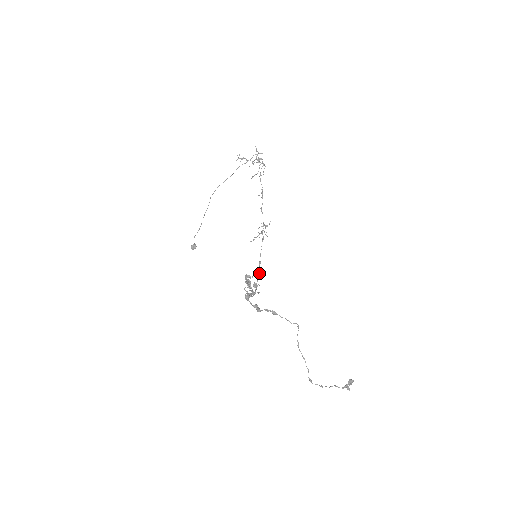
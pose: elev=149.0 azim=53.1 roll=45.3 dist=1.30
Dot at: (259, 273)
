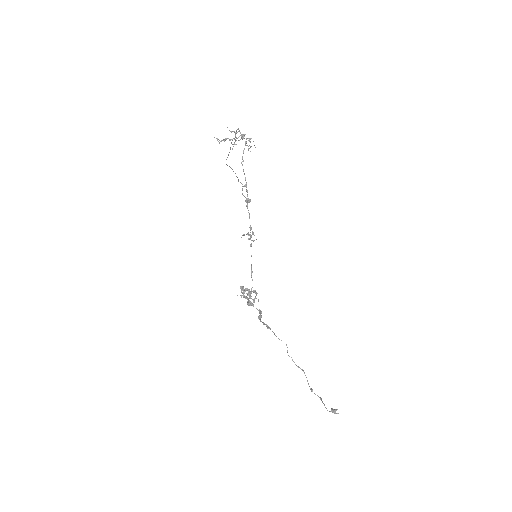
Dot at: occluded
